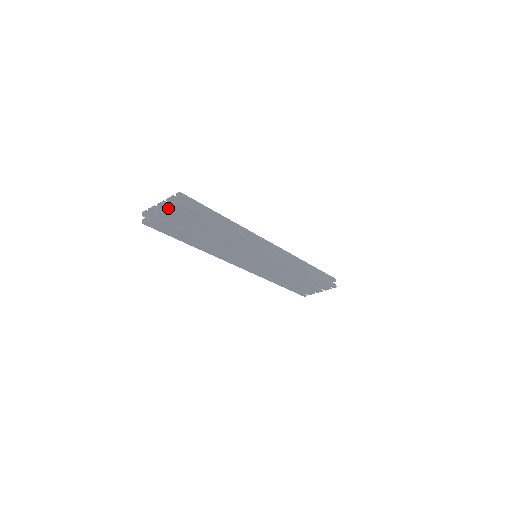
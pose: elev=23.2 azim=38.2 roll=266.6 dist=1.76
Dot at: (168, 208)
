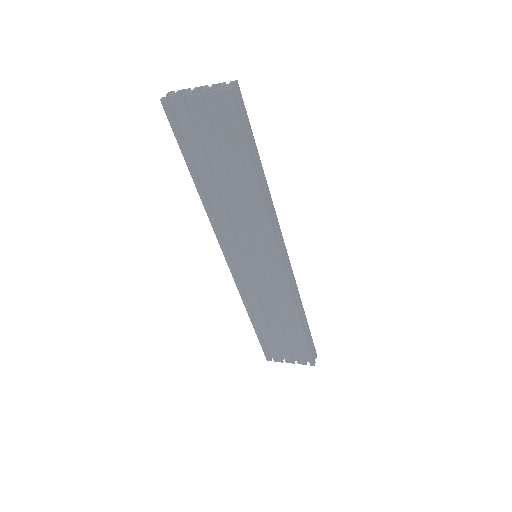
Dot at: (211, 91)
